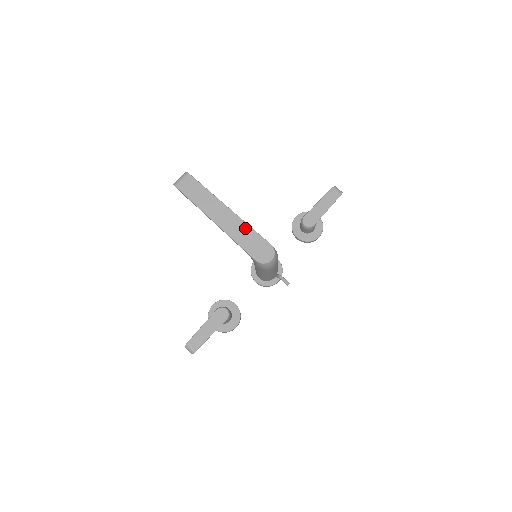
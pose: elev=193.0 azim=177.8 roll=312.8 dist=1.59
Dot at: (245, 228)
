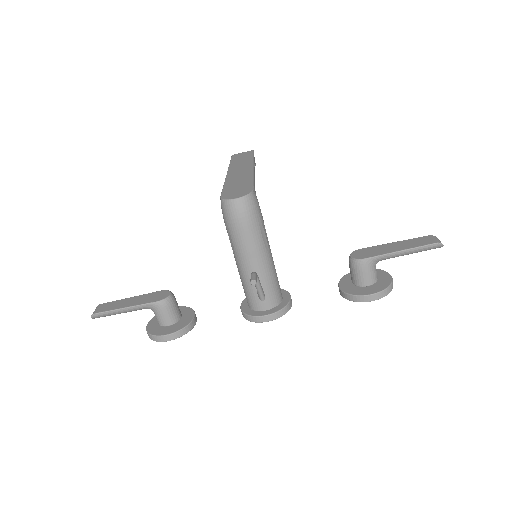
Dot at: (247, 177)
